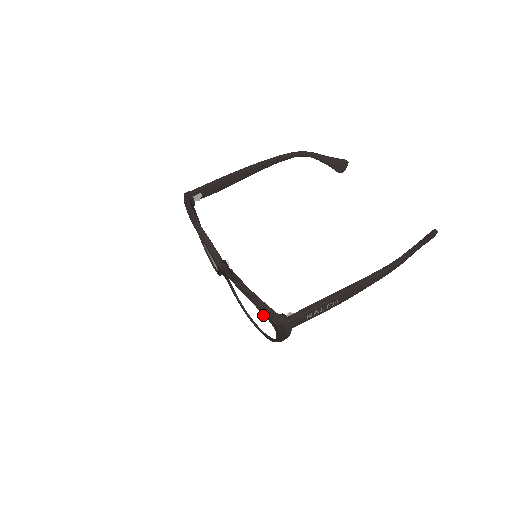
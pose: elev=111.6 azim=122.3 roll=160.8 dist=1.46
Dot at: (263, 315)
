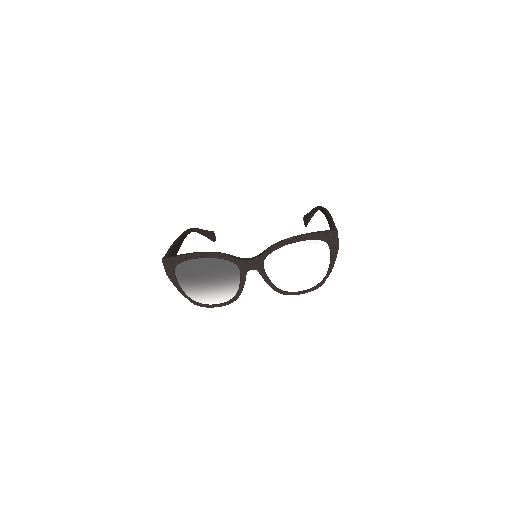
Dot at: (316, 248)
